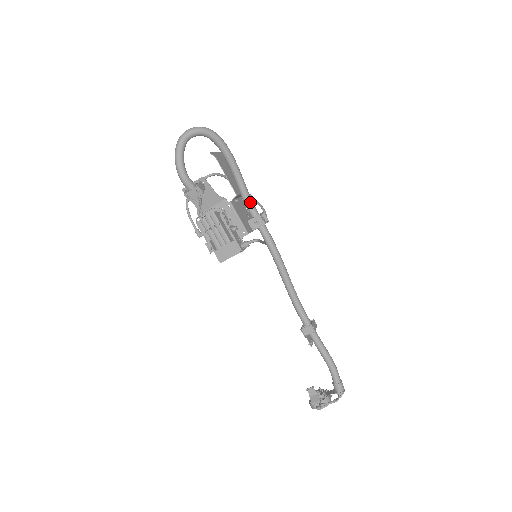
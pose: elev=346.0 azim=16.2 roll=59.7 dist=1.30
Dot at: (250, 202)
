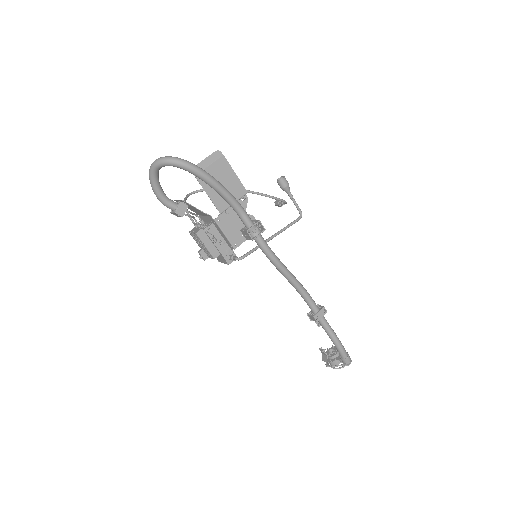
Dot at: (240, 215)
